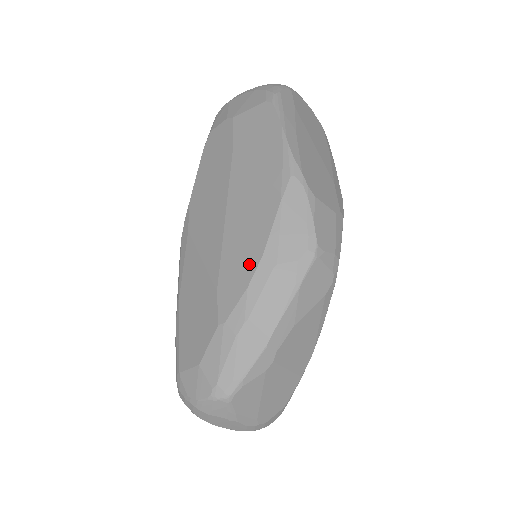
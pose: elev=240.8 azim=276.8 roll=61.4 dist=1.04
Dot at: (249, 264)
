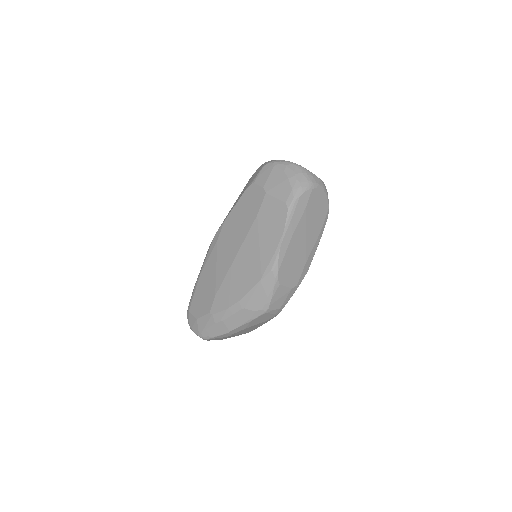
Dot at: (233, 298)
